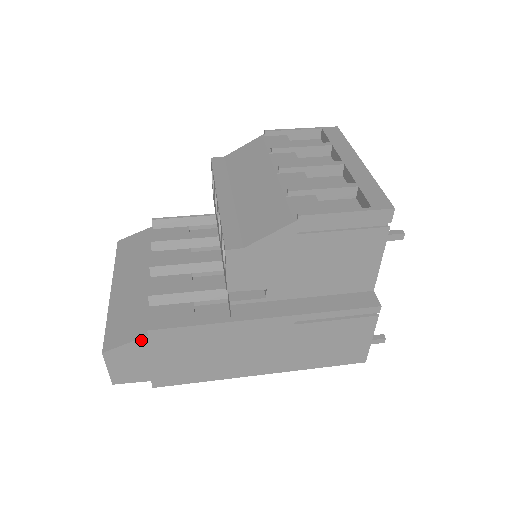
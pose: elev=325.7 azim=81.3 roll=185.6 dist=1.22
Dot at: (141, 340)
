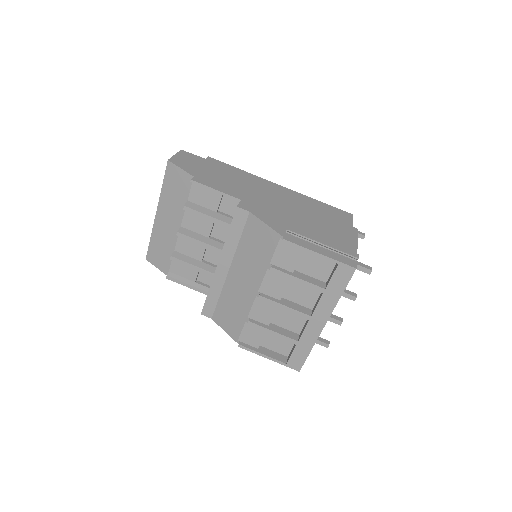
Dot at: (165, 272)
